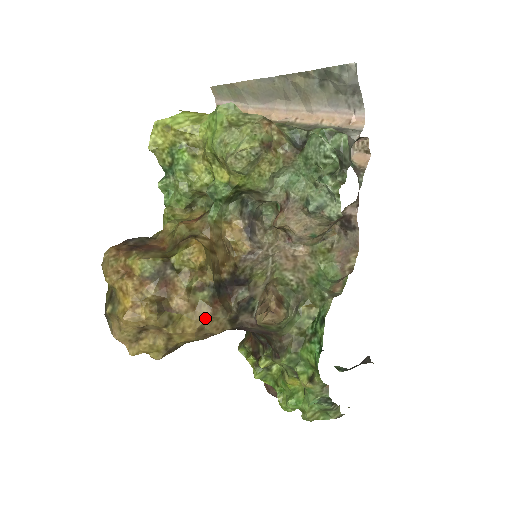
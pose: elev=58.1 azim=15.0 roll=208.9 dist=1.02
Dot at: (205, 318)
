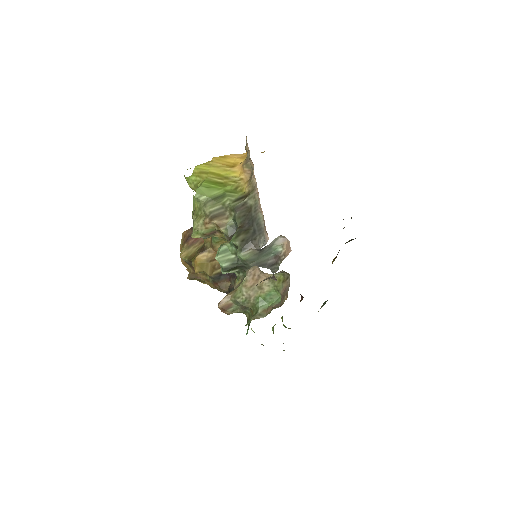
Dot at: (213, 287)
